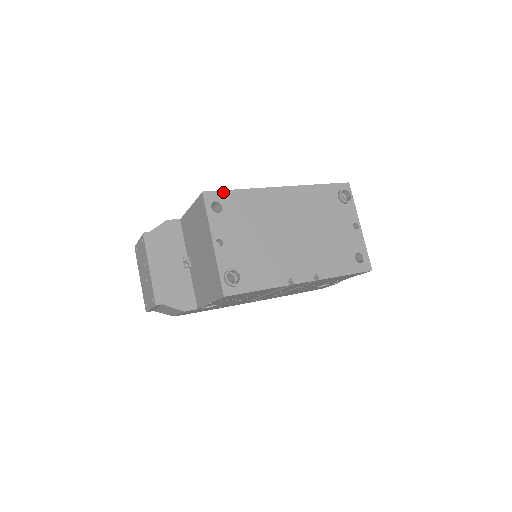
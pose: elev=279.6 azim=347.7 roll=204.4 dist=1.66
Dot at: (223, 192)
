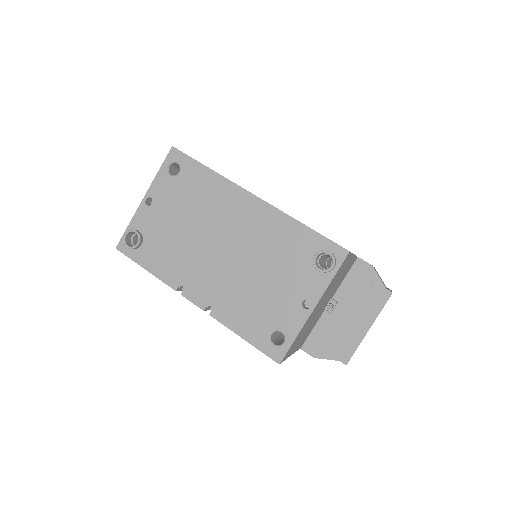
Dot at: (190, 159)
